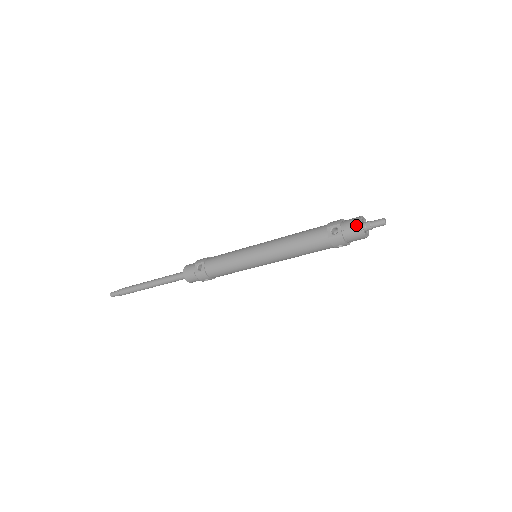
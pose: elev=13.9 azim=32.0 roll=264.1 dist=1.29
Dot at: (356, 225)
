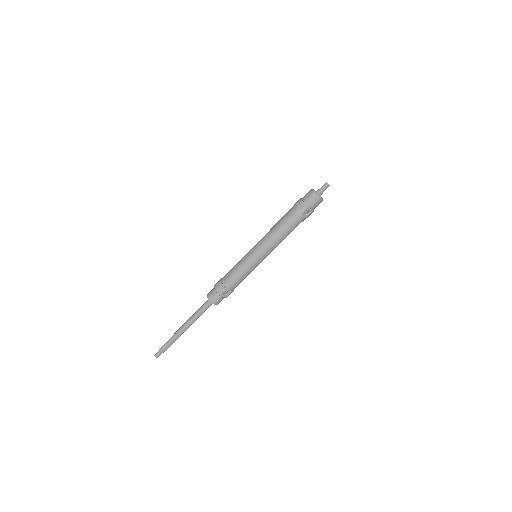
Dot at: (318, 201)
